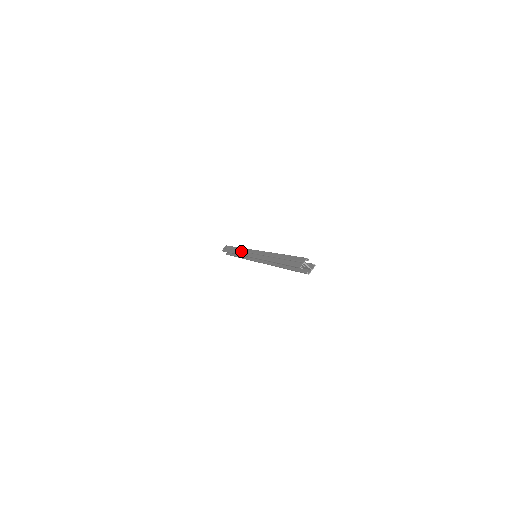
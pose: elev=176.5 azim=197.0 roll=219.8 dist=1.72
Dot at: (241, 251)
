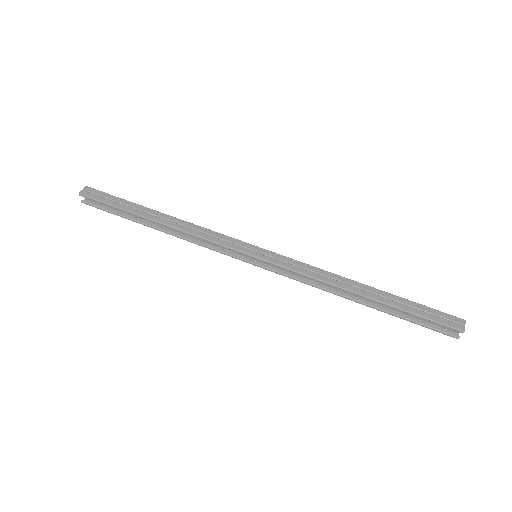
Dot at: (195, 229)
